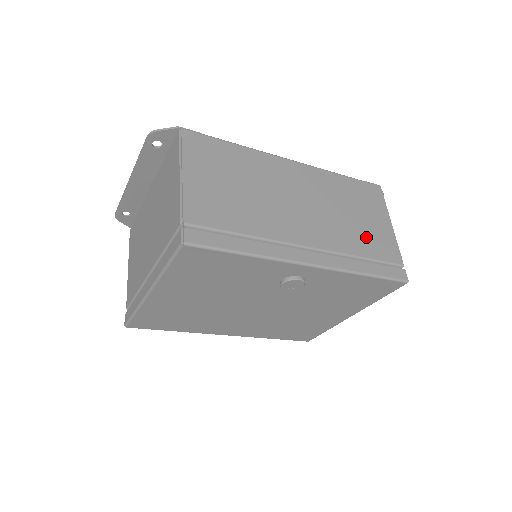
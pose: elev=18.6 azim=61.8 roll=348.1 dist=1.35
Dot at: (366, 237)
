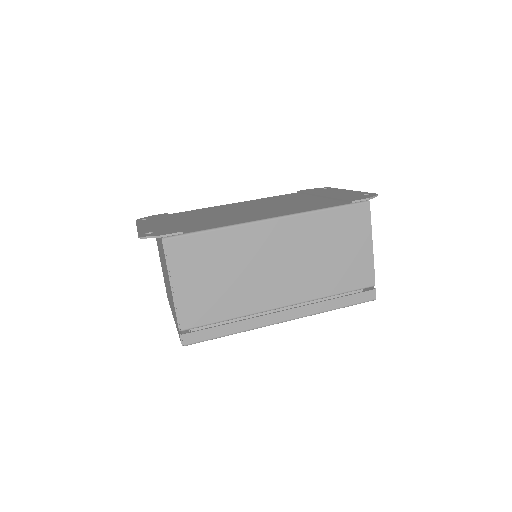
Dot at: (341, 273)
